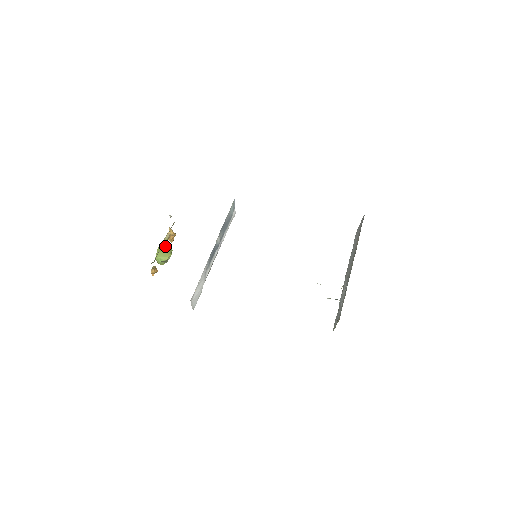
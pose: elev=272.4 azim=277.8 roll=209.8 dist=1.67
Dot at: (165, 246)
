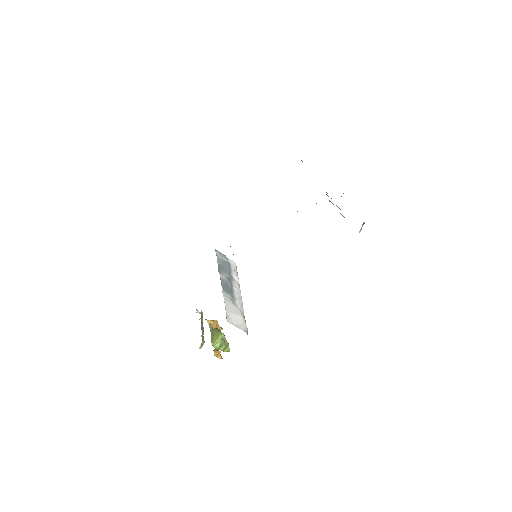
Dot at: (213, 333)
